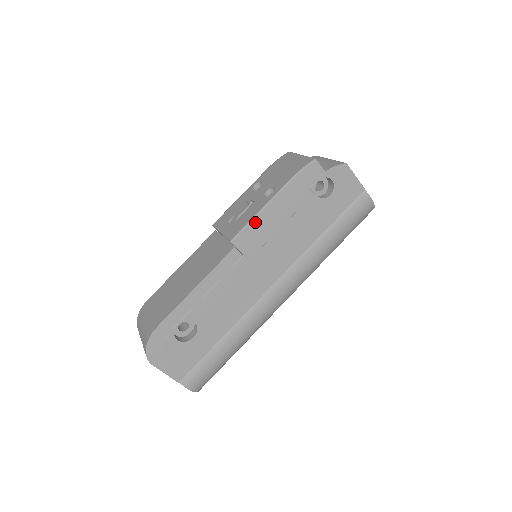
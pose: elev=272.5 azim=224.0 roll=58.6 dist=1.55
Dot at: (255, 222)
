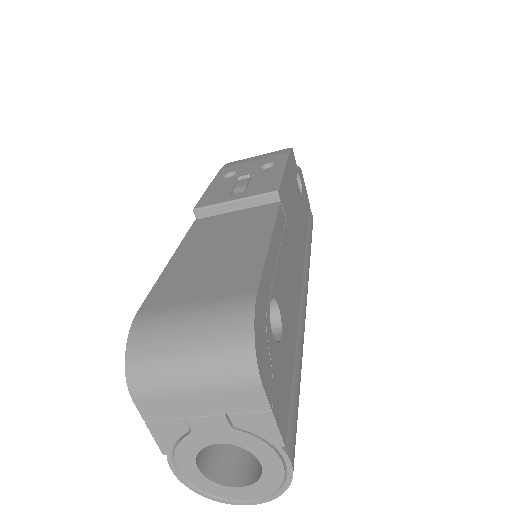
Dot at: (283, 181)
